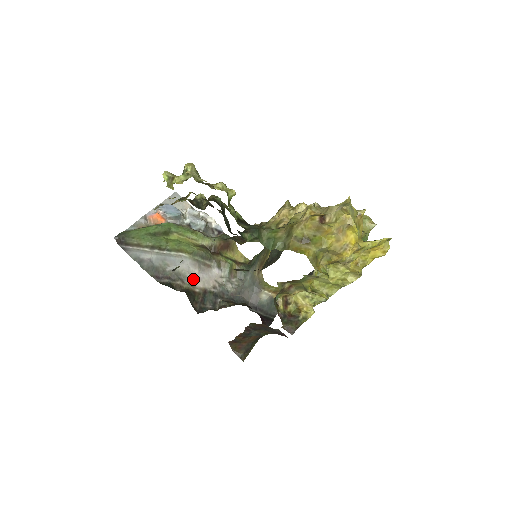
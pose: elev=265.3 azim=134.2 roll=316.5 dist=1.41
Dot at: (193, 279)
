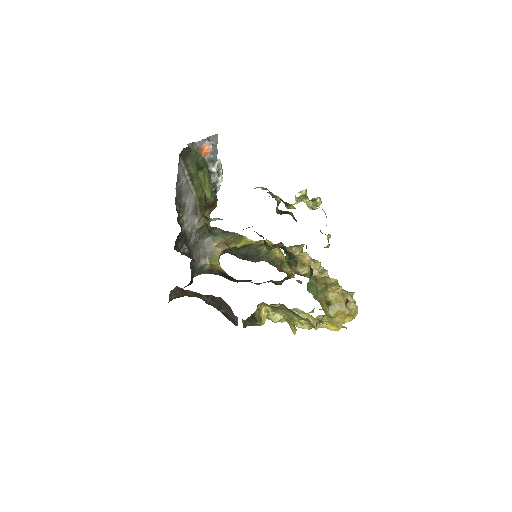
Dot at: (186, 218)
